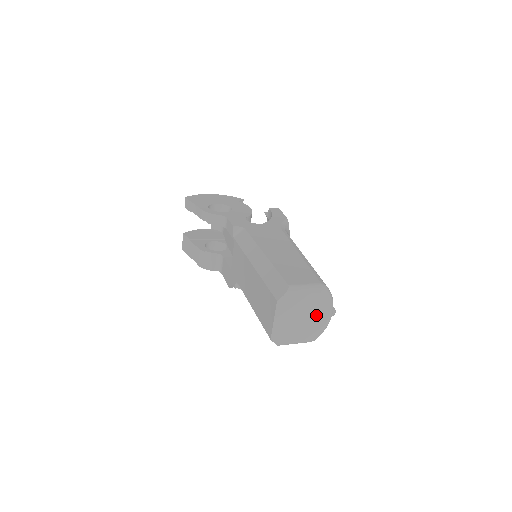
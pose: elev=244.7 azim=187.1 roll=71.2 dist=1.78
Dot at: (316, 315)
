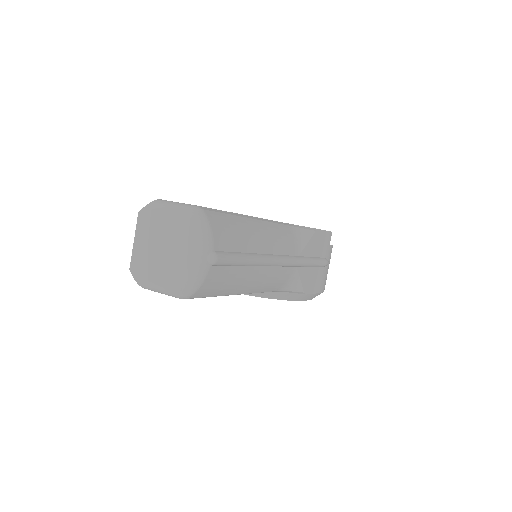
Dot at: (183, 249)
